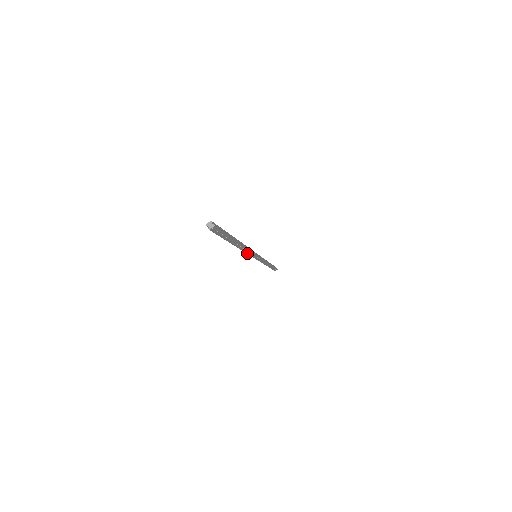
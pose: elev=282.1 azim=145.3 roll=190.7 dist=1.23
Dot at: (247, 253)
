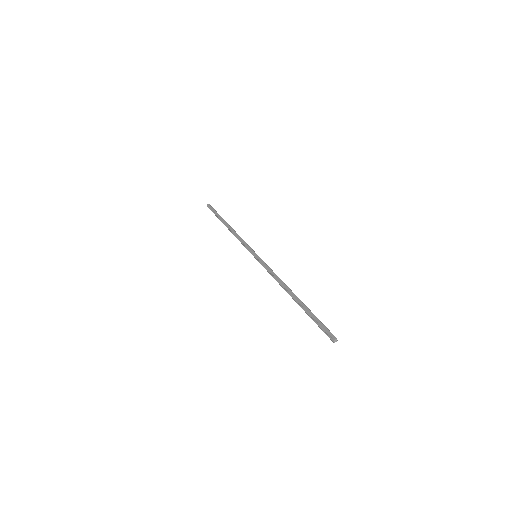
Dot at: (272, 276)
